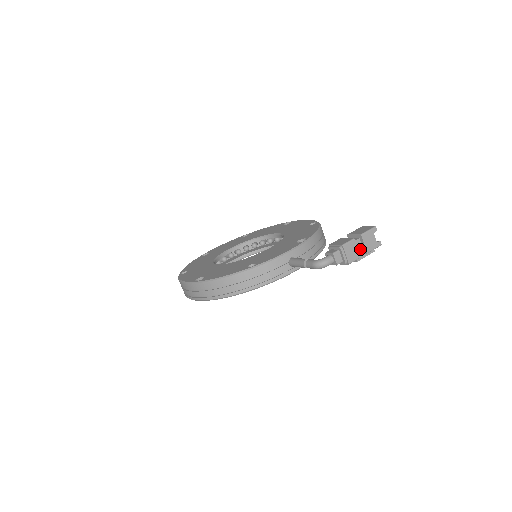
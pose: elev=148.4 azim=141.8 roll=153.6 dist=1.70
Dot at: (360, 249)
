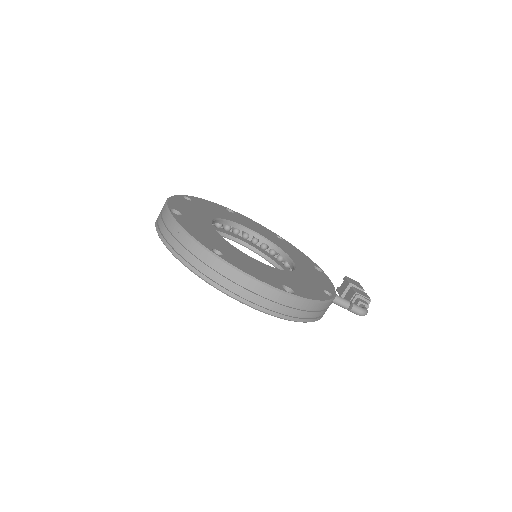
Dot at: occluded
